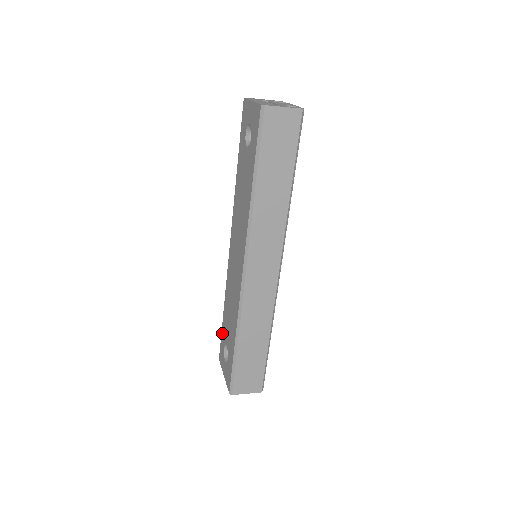
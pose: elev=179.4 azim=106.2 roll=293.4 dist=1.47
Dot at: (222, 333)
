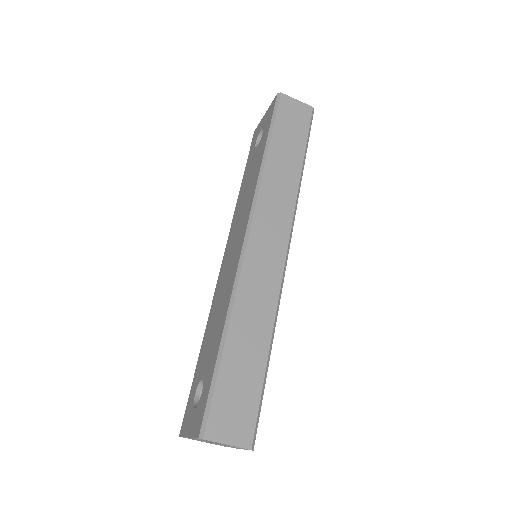
Dot at: (193, 381)
